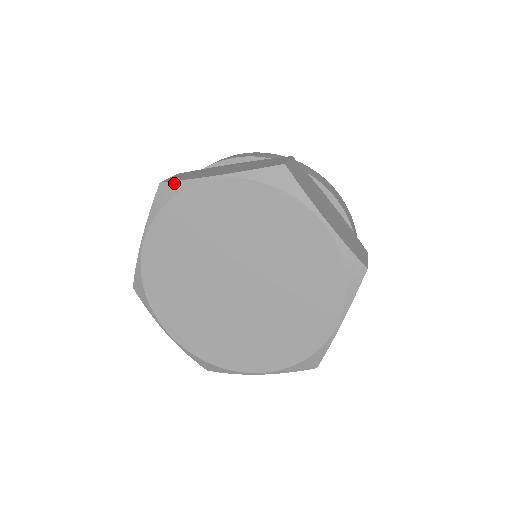
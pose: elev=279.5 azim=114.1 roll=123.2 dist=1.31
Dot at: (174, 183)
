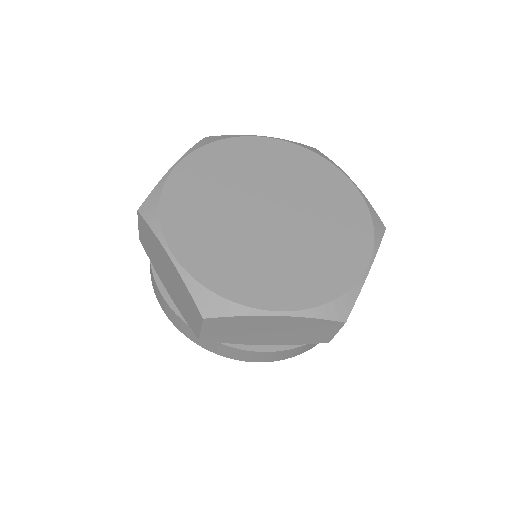
Dot at: (149, 196)
